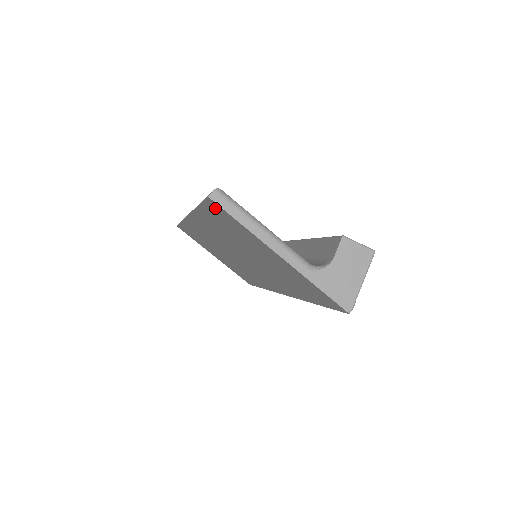
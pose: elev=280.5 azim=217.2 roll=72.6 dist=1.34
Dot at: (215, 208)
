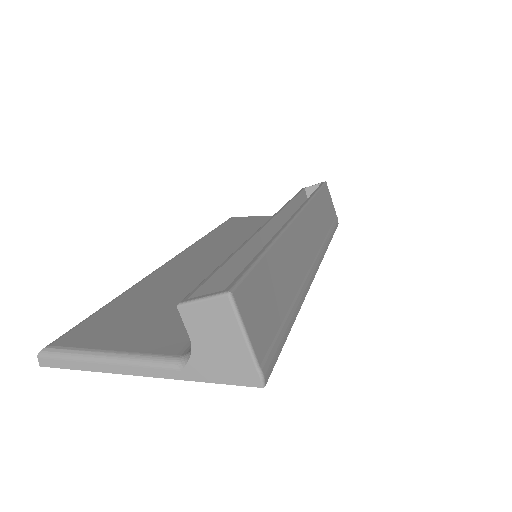
Dot at: occluded
